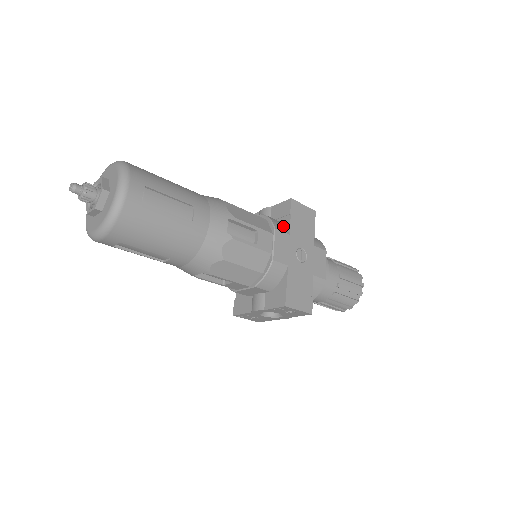
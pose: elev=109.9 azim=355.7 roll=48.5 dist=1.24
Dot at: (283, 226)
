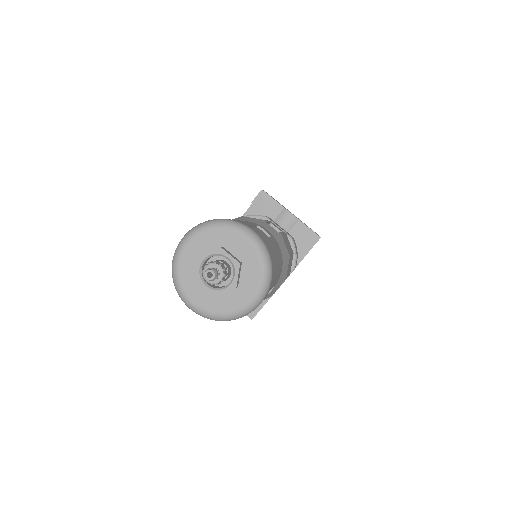
Dot at: (297, 258)
